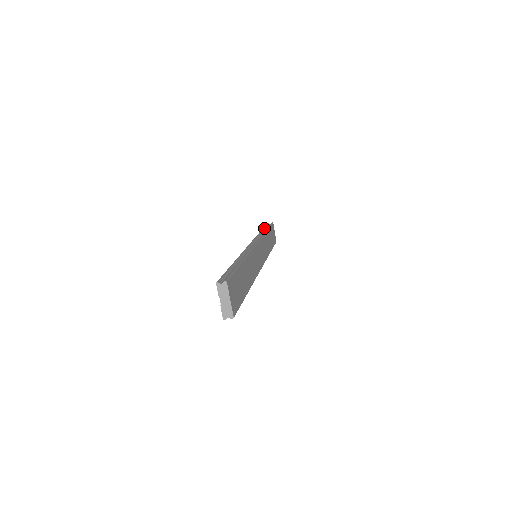
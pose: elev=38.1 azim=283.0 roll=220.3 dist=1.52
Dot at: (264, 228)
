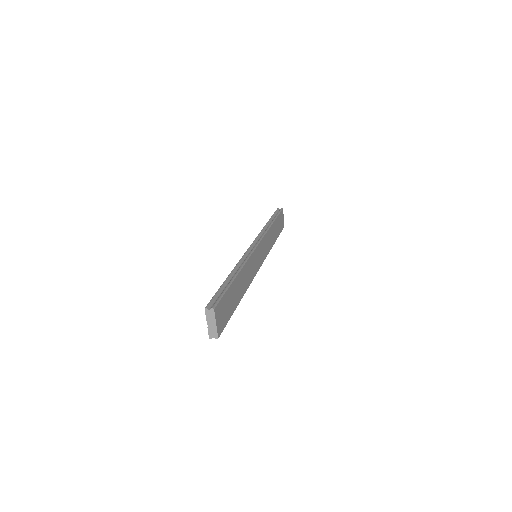
Dot at: (272, 217)
